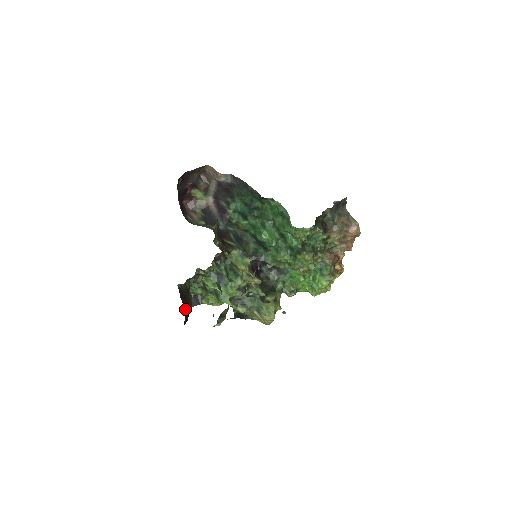
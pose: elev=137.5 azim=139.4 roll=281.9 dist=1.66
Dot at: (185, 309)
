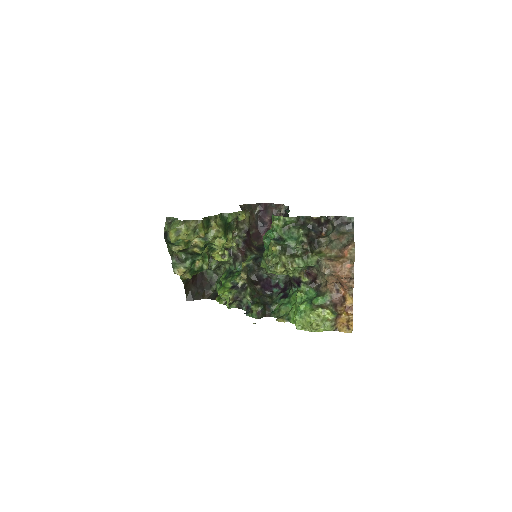
Dot at: (194, 287)
